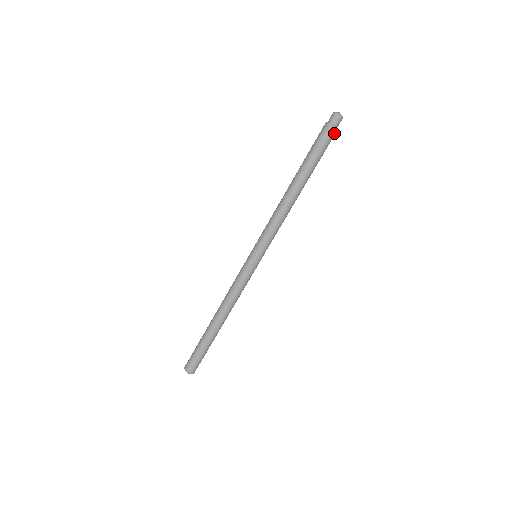
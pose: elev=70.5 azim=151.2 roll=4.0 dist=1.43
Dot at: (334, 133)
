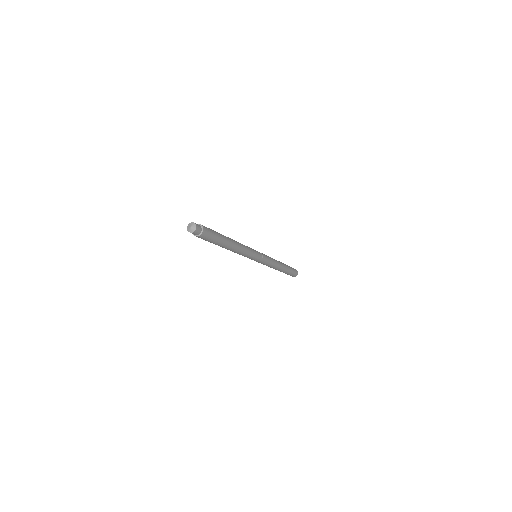
Dot at: (205, 231)
